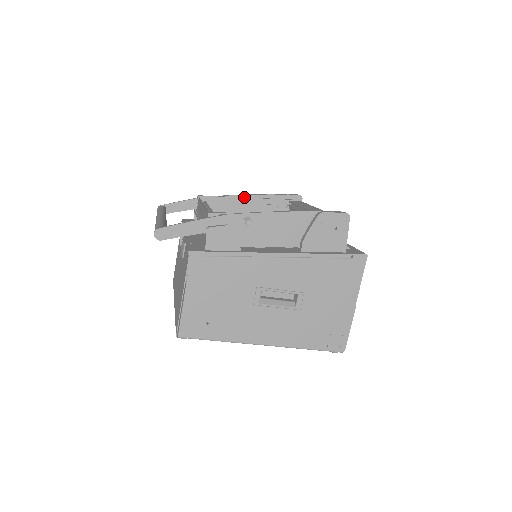
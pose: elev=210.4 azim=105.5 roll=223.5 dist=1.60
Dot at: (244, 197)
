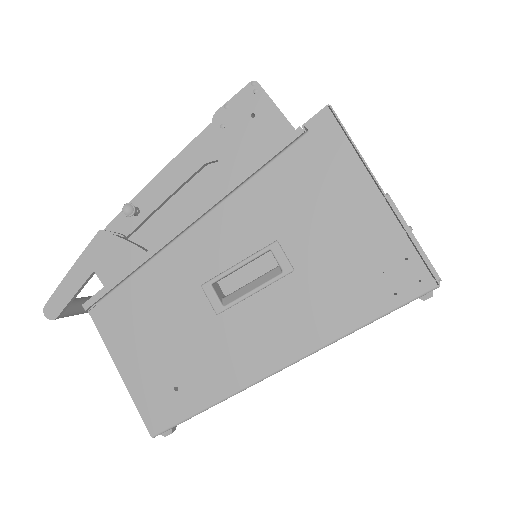
Dot at: occluded
